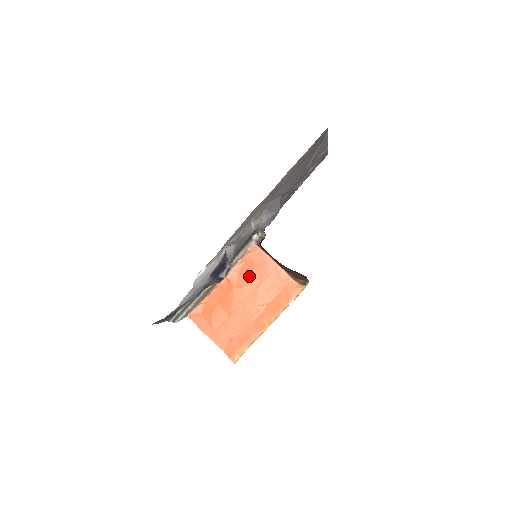
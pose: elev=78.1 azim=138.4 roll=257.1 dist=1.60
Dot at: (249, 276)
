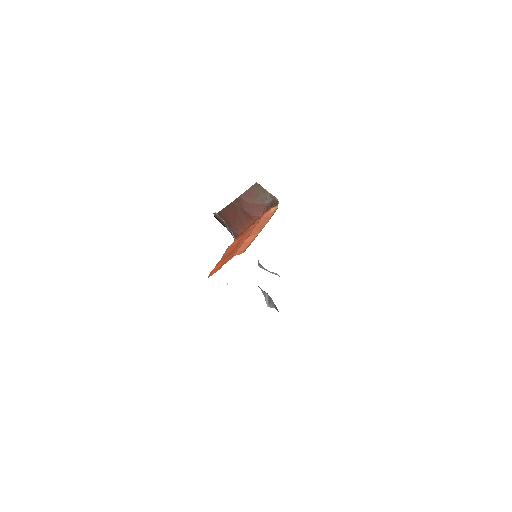
Dot at: (236, 244)
